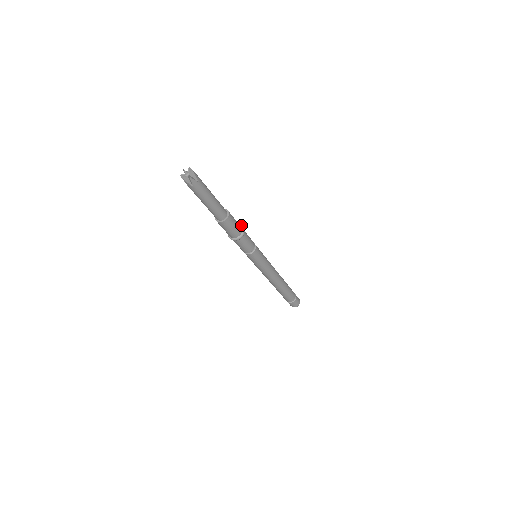
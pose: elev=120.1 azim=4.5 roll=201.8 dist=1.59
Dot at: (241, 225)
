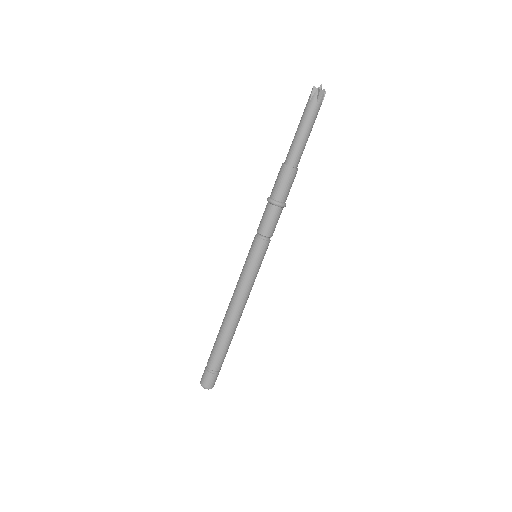
Dot at: occluded
